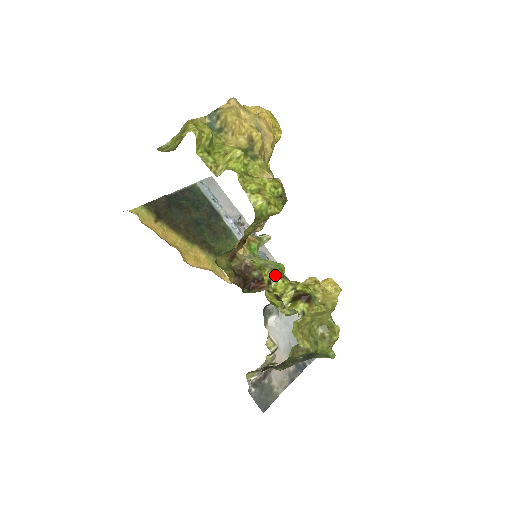
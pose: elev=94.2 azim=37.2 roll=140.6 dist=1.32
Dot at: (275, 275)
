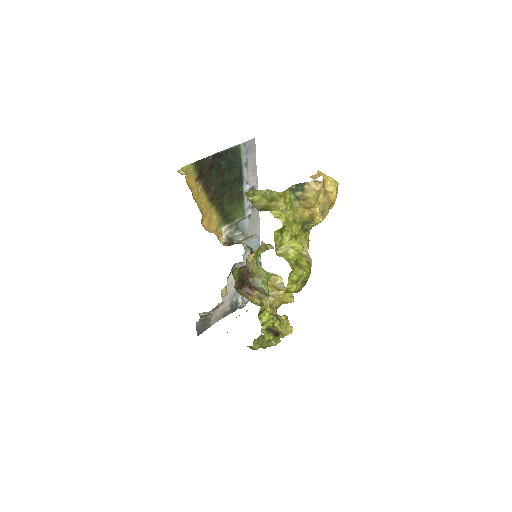
Dot at: (267, 310)
